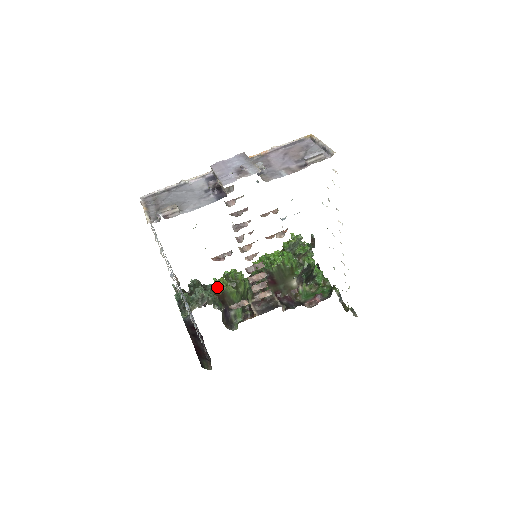
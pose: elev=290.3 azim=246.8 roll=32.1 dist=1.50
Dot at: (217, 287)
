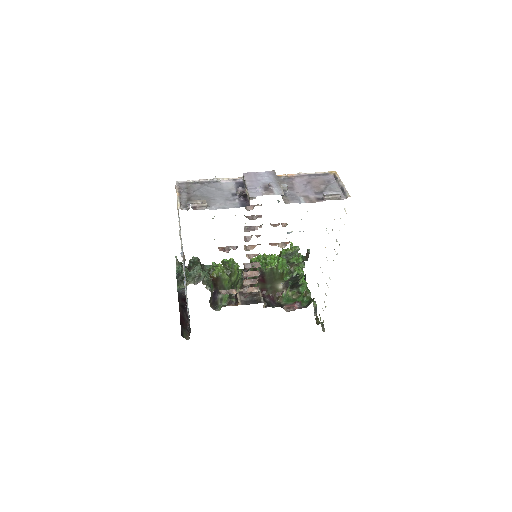
Dot at: (214, 271)
